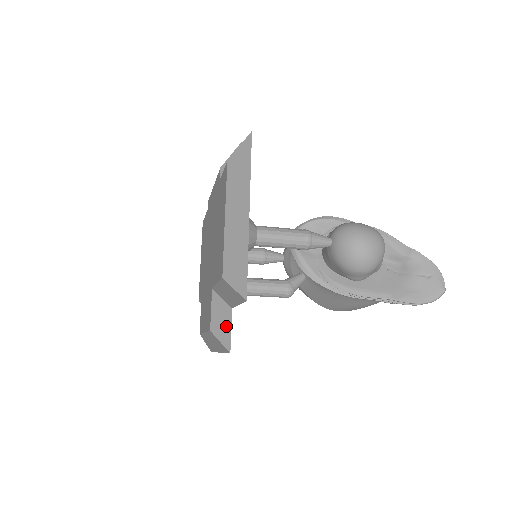
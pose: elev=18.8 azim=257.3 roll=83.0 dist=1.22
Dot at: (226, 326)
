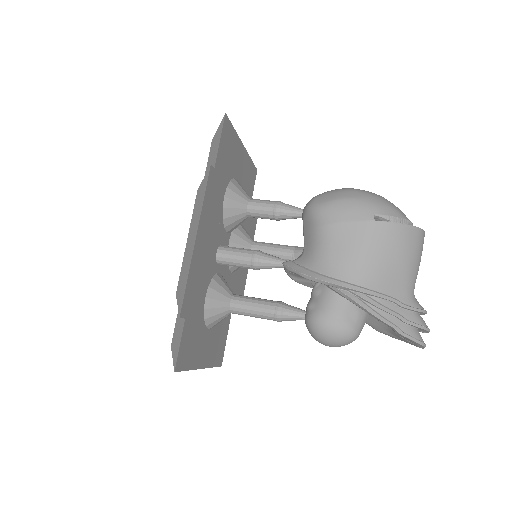
Dot at: occluded
